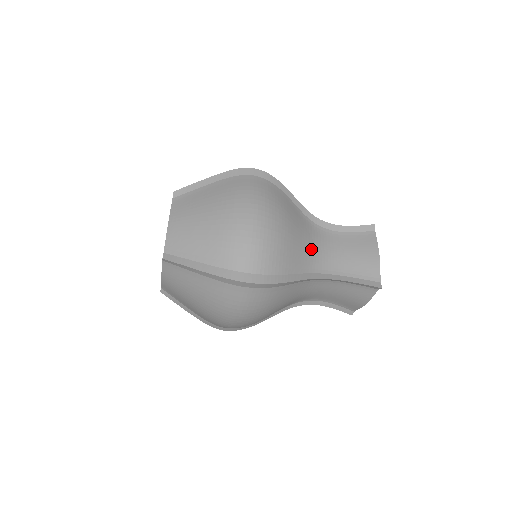
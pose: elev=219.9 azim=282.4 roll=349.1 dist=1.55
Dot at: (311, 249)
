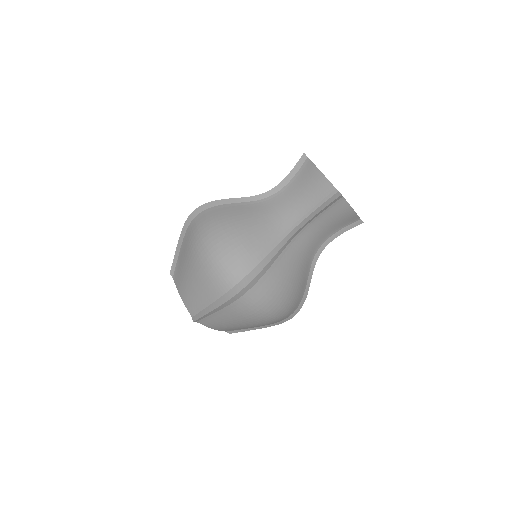
Dot at: (272, 221)
